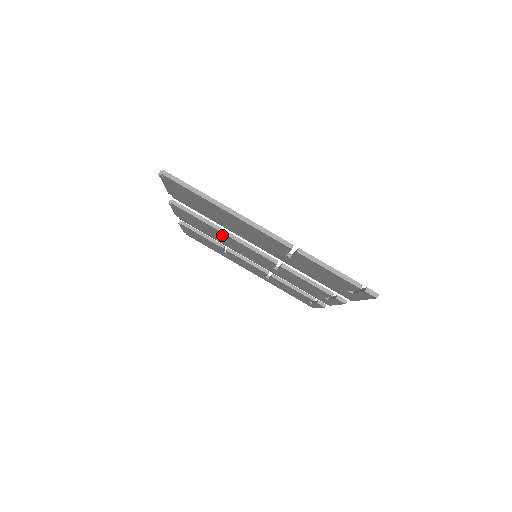
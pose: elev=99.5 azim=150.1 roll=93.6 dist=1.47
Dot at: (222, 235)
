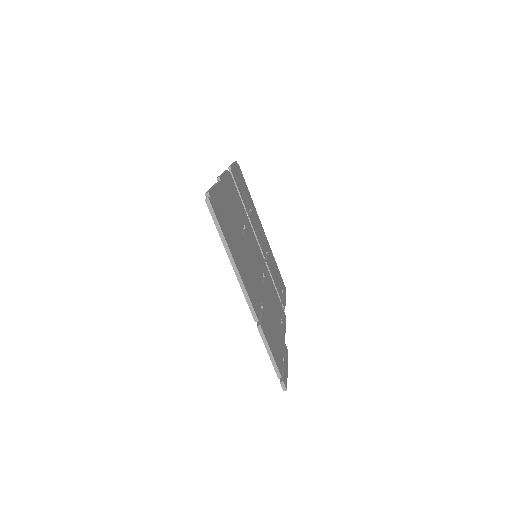
Dot at: occluded
